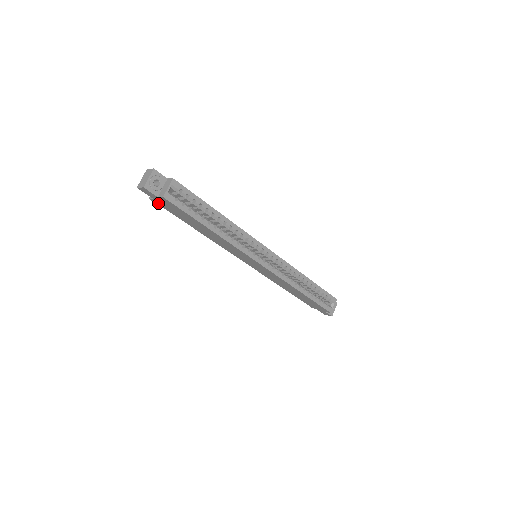
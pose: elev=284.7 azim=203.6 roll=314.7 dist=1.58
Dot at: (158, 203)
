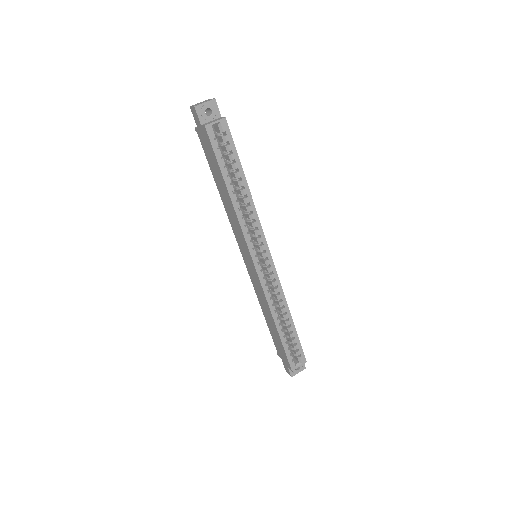
Dot at: (199, 136)
